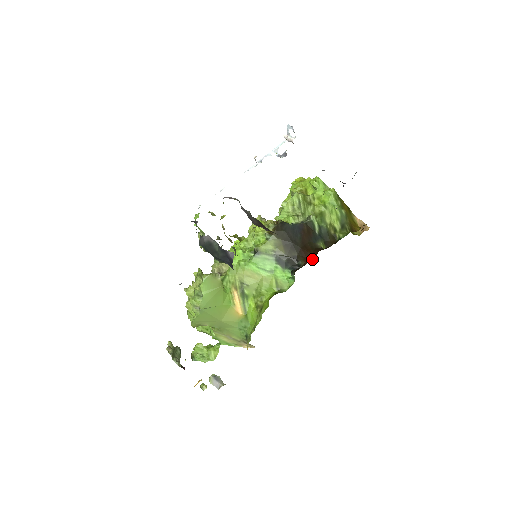
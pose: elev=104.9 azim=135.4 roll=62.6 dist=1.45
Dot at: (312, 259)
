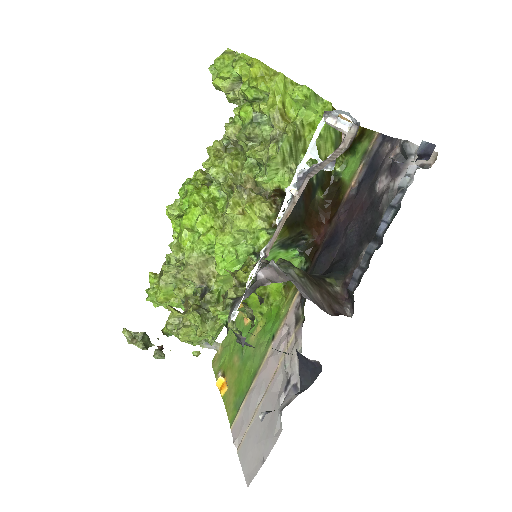
Dot at: (320, 227)
